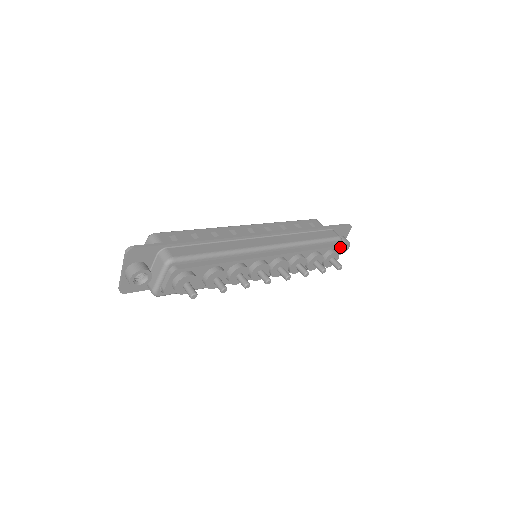
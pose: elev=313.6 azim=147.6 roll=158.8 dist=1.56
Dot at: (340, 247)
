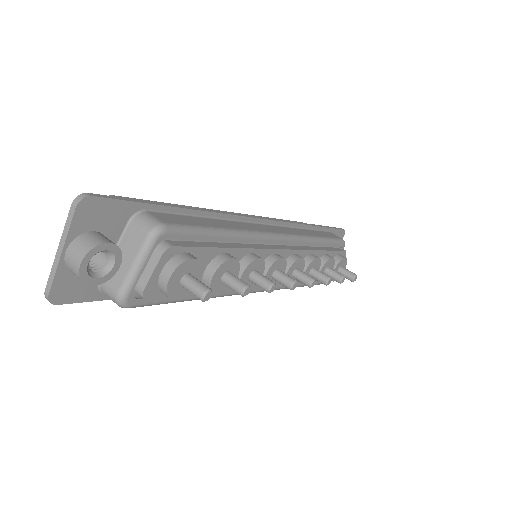
Dot at: (345, 253)
